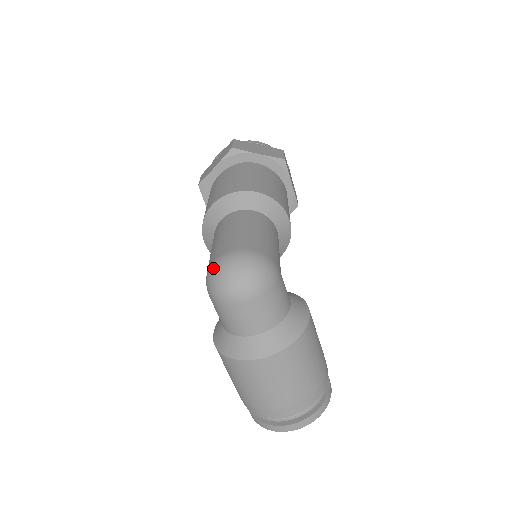
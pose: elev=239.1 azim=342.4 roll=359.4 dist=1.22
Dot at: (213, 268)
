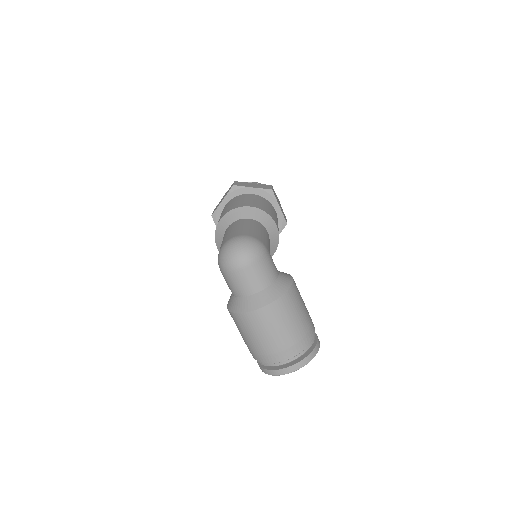
Dot at: (222, 250)
